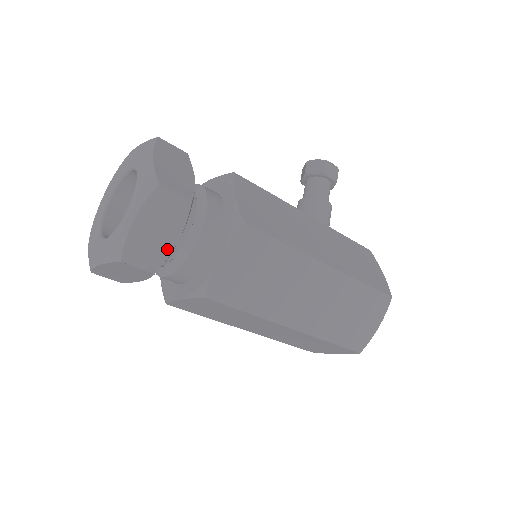
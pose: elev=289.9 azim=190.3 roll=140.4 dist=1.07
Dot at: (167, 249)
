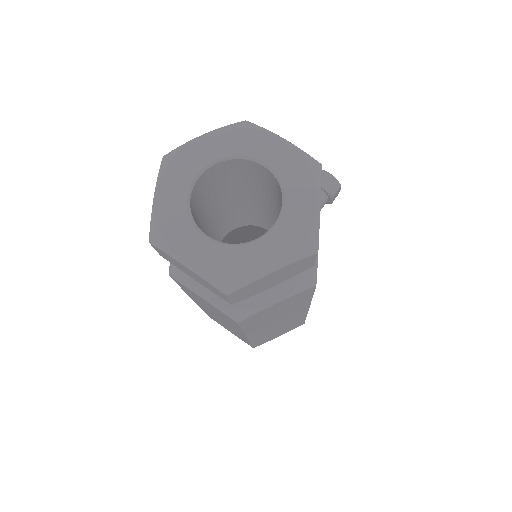
Dot at: (260, 291)
